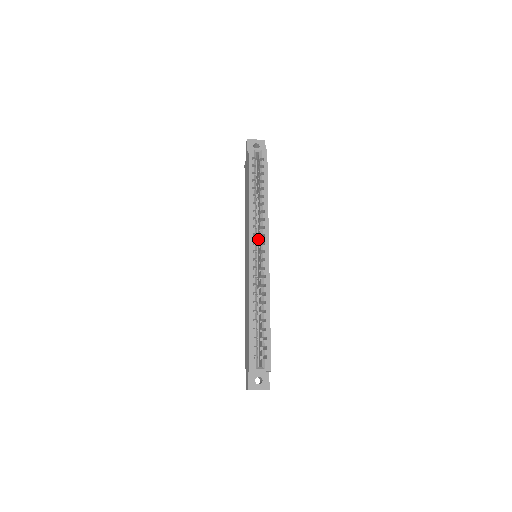
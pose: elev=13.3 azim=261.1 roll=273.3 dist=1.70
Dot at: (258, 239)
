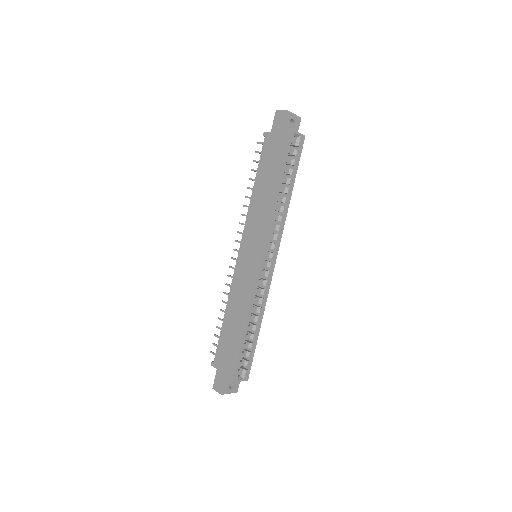
Dot at: occluded
